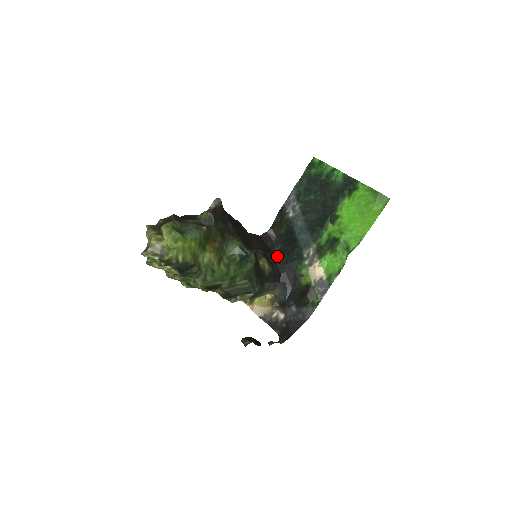
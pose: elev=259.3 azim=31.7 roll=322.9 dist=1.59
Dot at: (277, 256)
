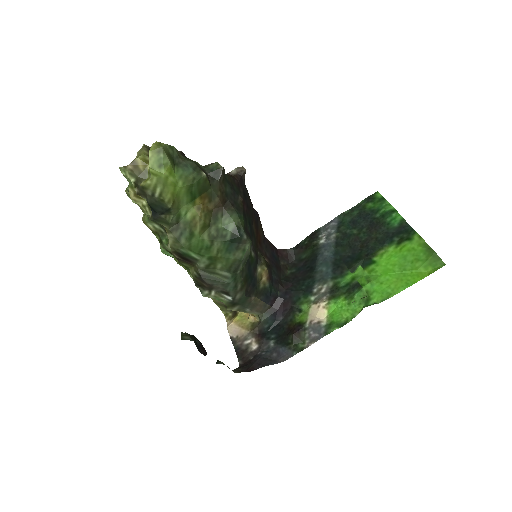
Dot at: (284, 278)
